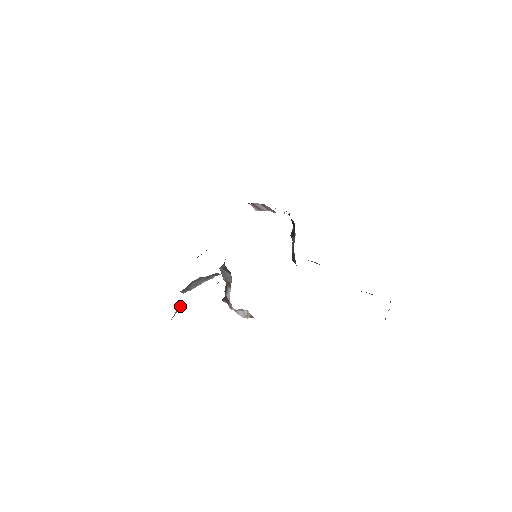
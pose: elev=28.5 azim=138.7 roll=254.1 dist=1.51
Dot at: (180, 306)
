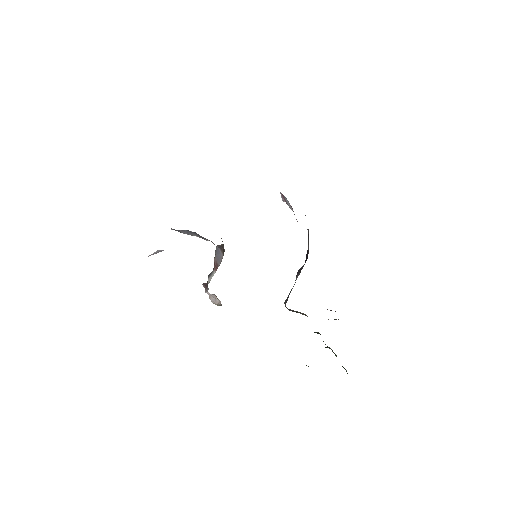
Dot at: occluded
